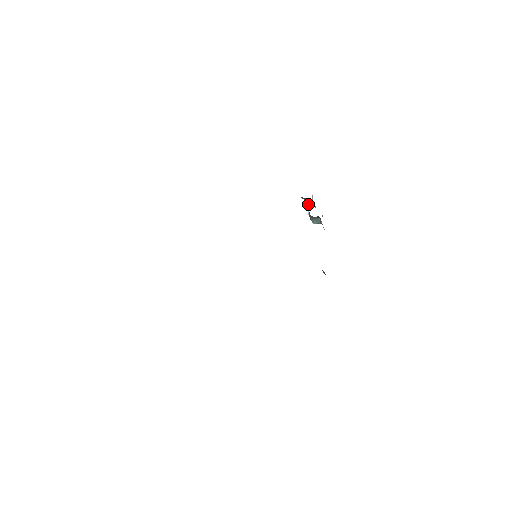
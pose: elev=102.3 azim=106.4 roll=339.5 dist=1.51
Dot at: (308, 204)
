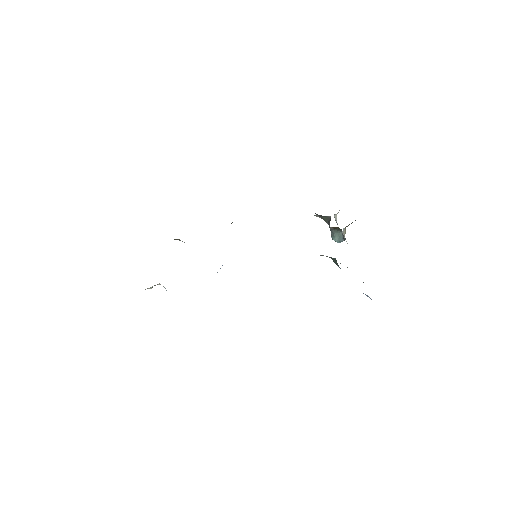
Dot at: (329, 222)
